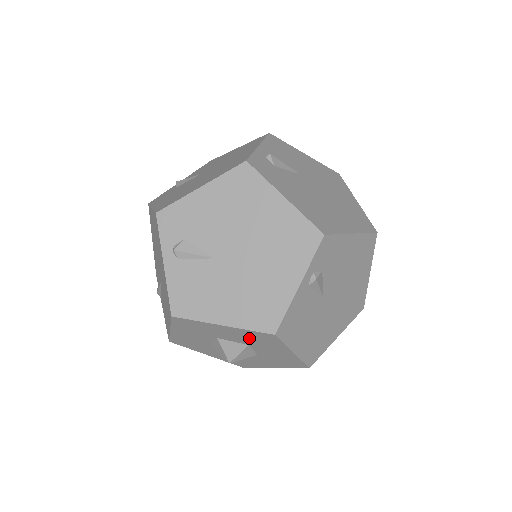
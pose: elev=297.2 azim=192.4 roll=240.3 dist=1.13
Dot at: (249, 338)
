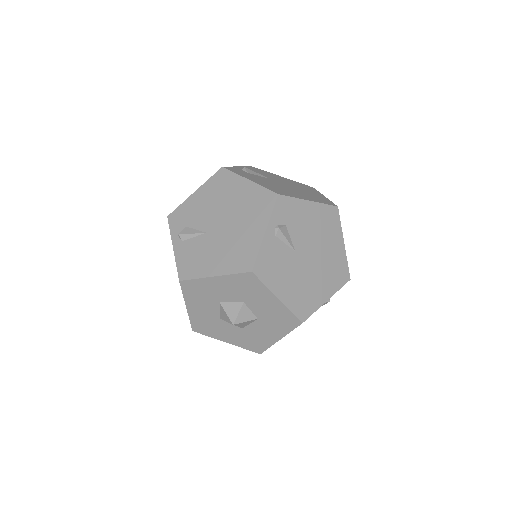
Dot at: (239, 289)
